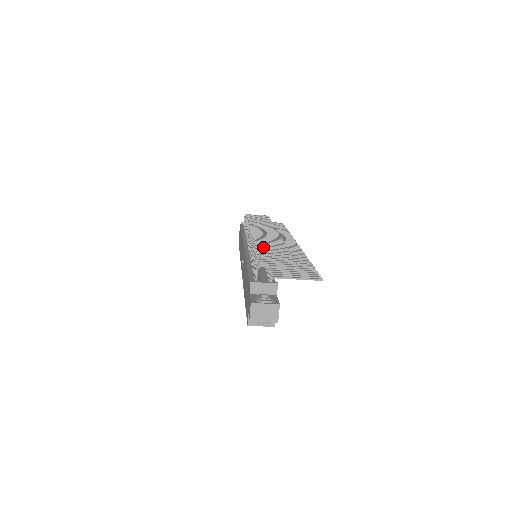
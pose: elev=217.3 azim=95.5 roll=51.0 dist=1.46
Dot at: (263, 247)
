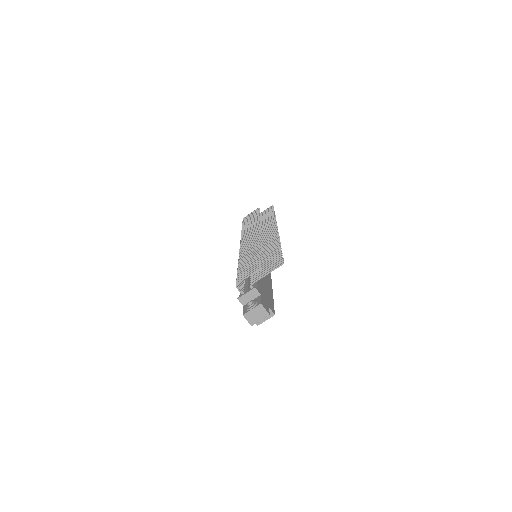
Dot at: (243, 258)
